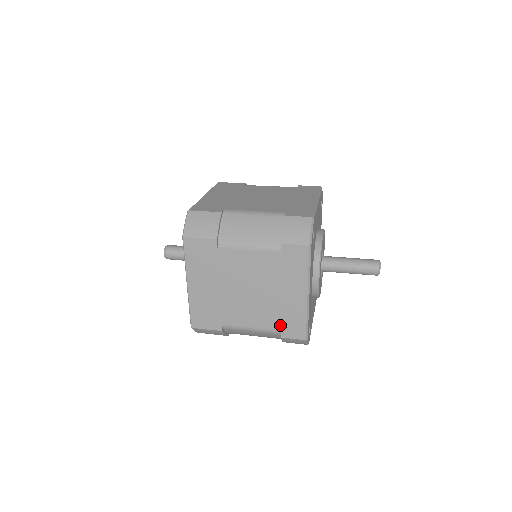
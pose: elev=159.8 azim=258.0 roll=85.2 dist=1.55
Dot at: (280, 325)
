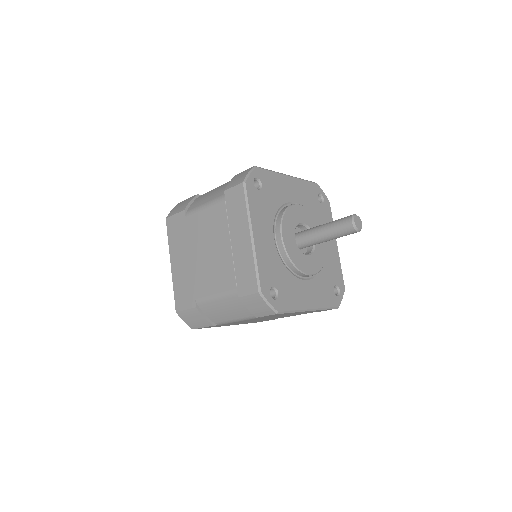
Dot at: (236, 282)
